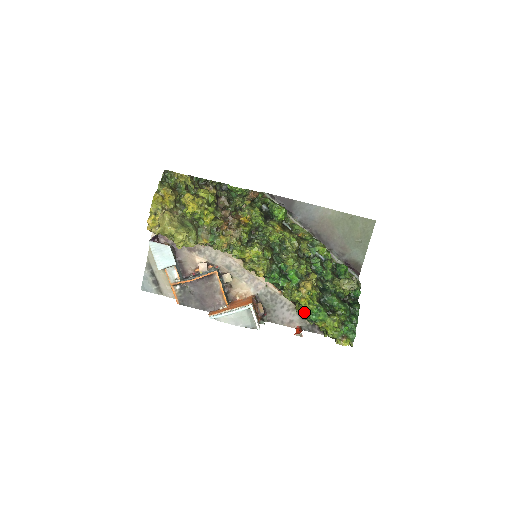
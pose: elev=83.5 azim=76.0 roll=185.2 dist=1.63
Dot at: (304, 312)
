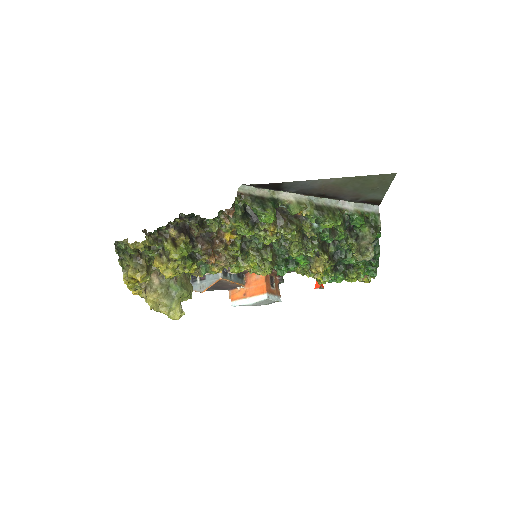
Dot at: (320, 284)
